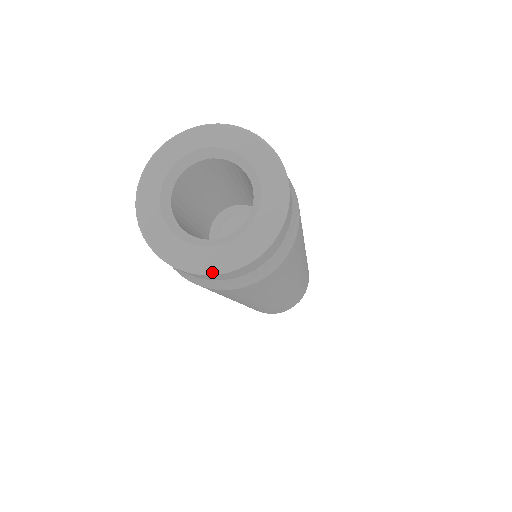
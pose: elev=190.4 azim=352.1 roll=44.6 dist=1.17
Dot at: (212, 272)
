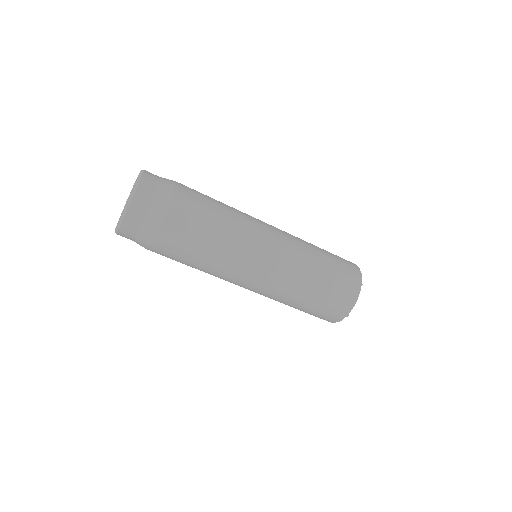
Dot at: (117, 229)
